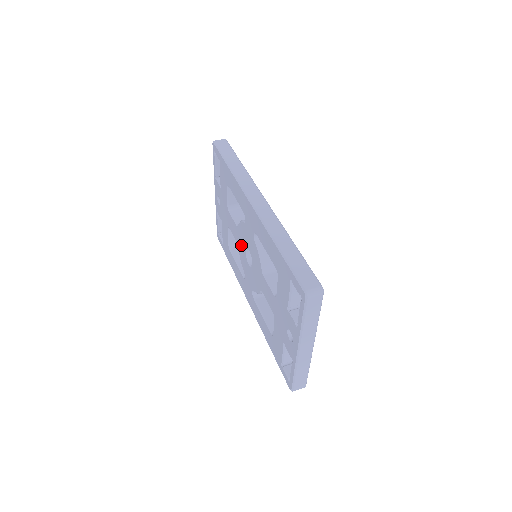
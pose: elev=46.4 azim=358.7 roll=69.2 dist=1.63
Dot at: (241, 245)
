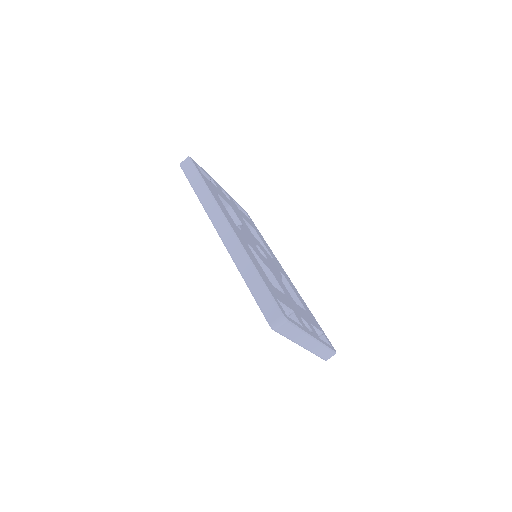
Dot at: occluded
